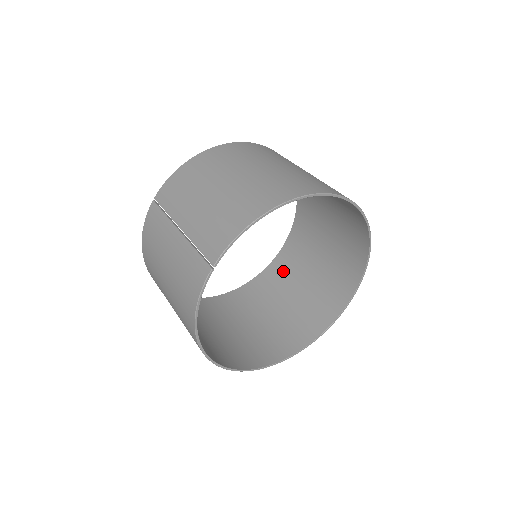
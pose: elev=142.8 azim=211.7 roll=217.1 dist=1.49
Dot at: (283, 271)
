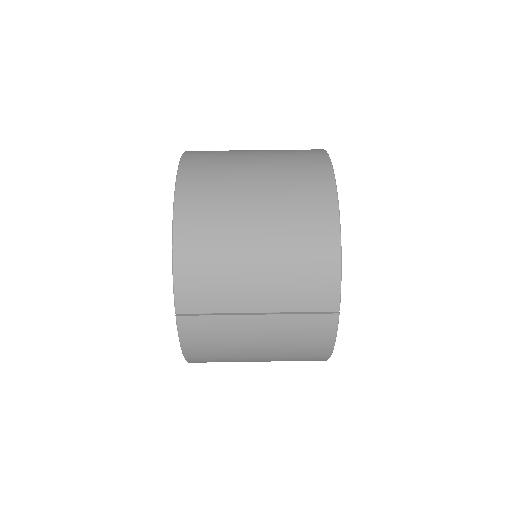
Dot at: occluded
